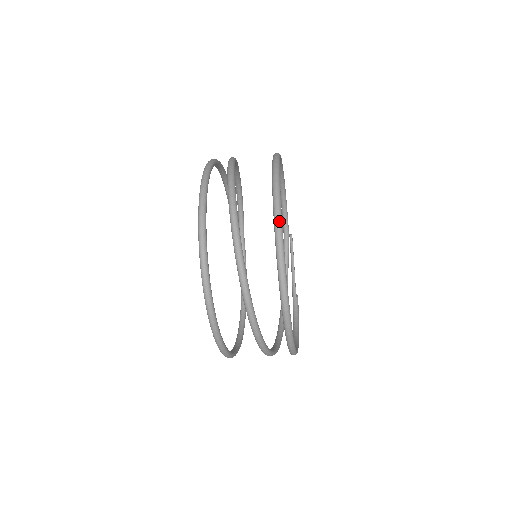
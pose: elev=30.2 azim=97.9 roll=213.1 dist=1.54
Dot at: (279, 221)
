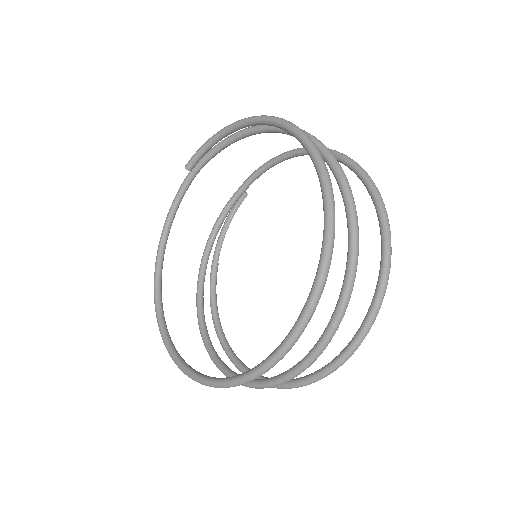
Dot at: occluded
